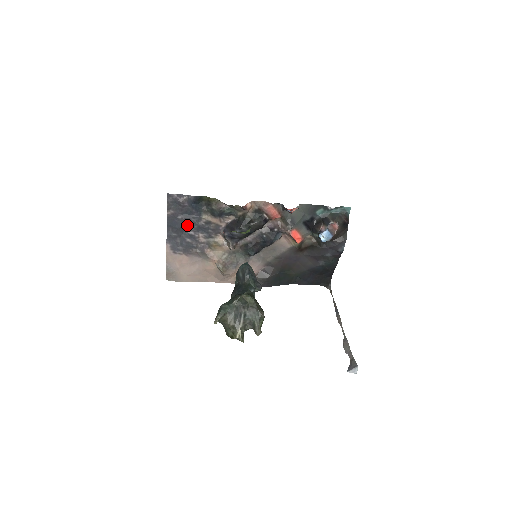
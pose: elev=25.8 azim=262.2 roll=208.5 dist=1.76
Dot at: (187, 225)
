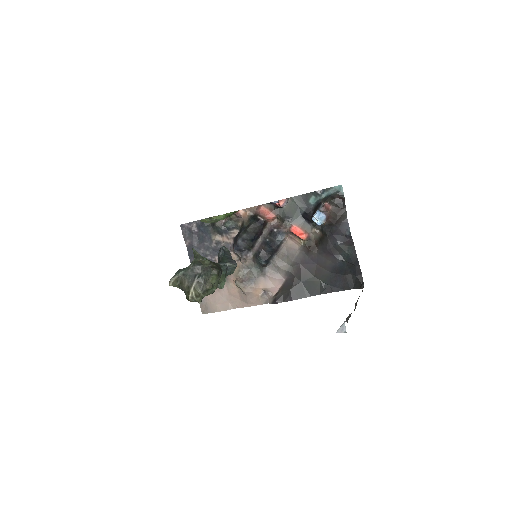
Dot at: (204, 251)
